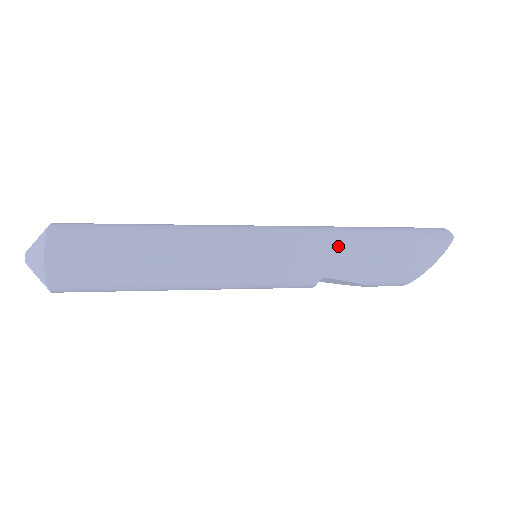
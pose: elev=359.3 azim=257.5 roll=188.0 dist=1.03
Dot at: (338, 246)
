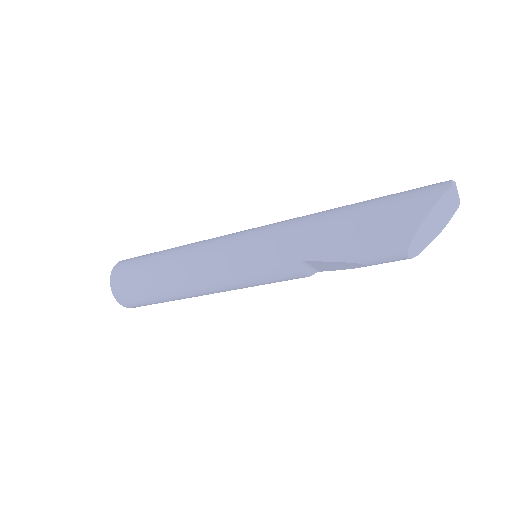
Dot at: (308, 228)
